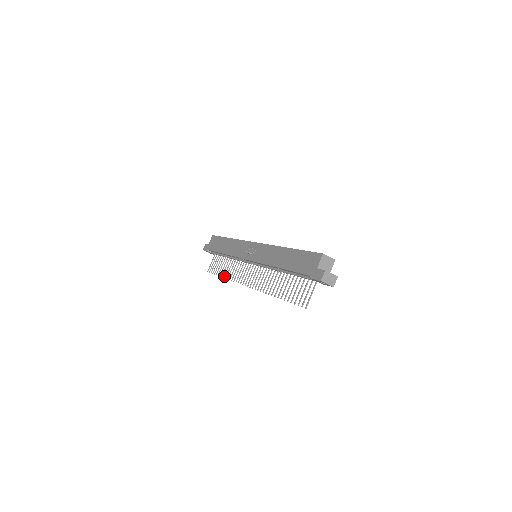
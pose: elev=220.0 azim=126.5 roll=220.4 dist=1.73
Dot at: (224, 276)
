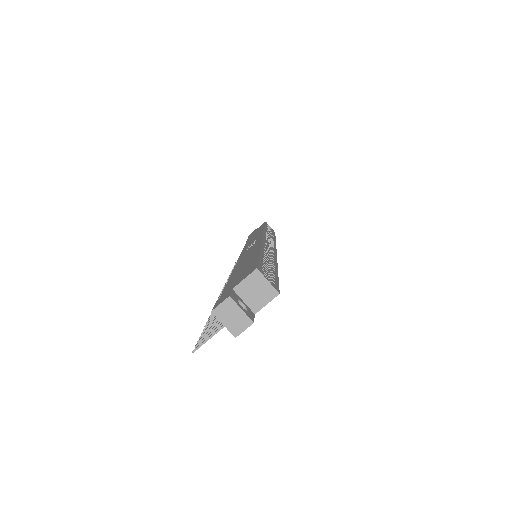
Dot at: occluded
